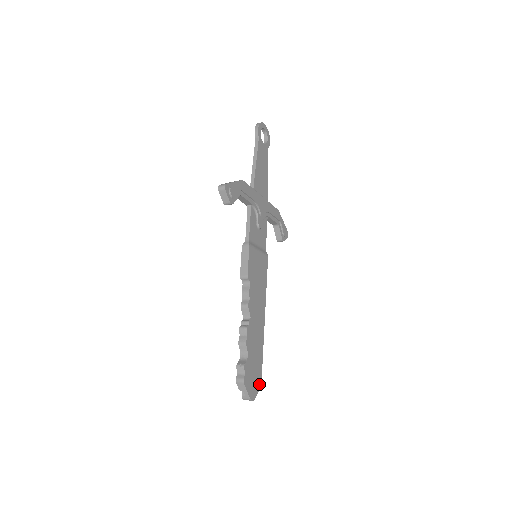
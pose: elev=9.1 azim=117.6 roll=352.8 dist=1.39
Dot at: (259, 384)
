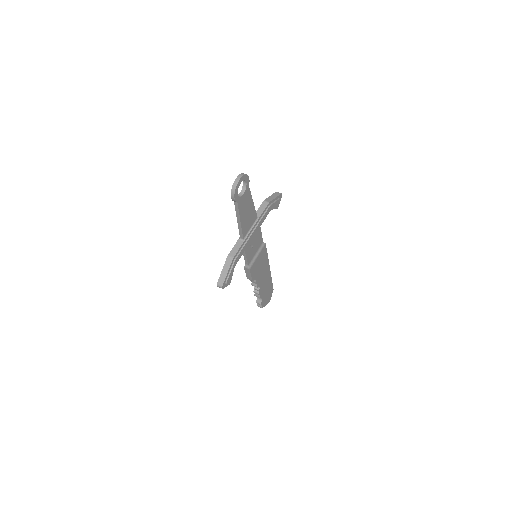
Dot at: (272, 291)
